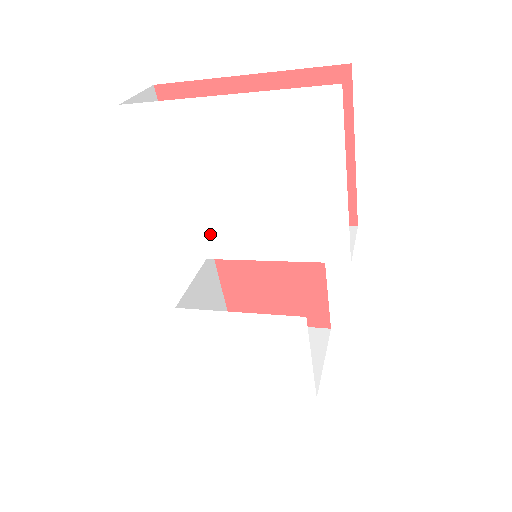
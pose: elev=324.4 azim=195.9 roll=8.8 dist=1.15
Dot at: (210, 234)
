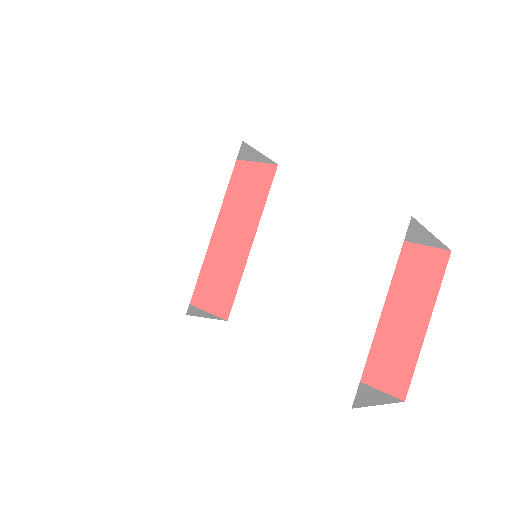
Dot at: (184, 257)
